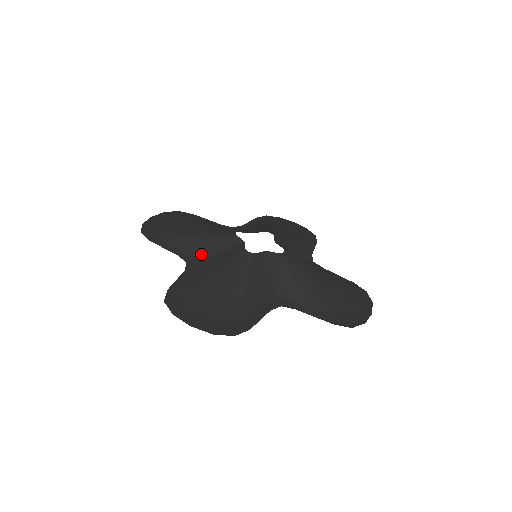
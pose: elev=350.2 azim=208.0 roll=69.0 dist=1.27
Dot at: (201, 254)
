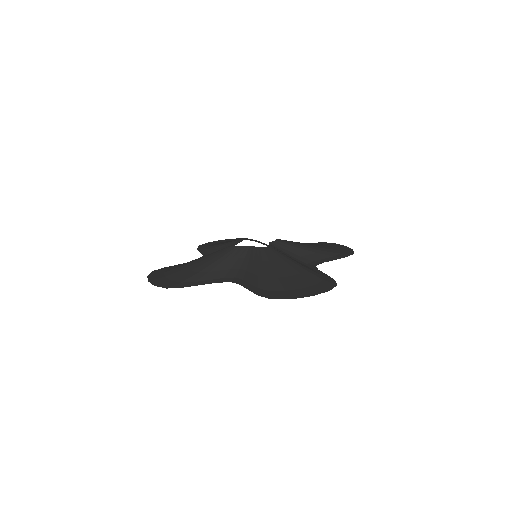
Dot at: occluded
